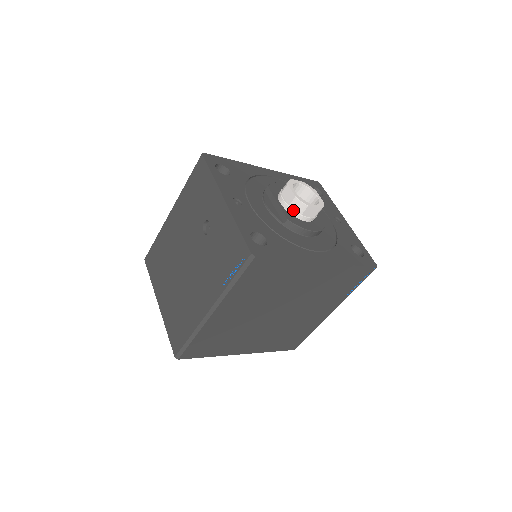
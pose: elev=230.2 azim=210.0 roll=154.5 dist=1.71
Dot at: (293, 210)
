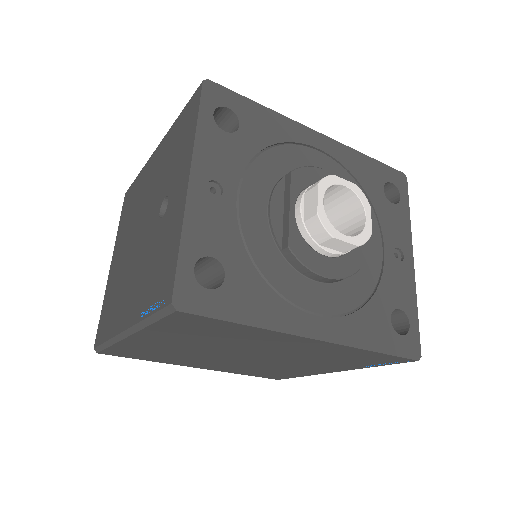
Dot at: (308, 232)
